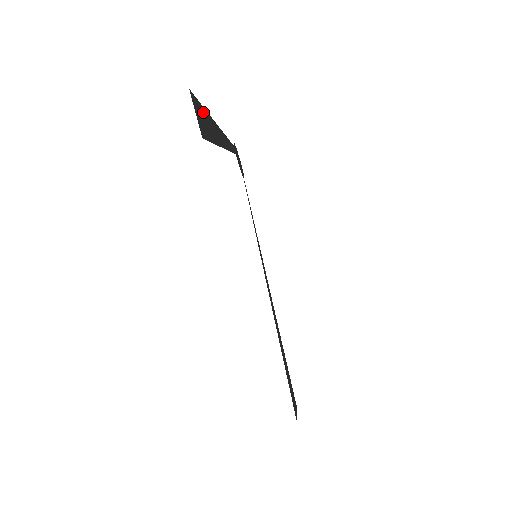
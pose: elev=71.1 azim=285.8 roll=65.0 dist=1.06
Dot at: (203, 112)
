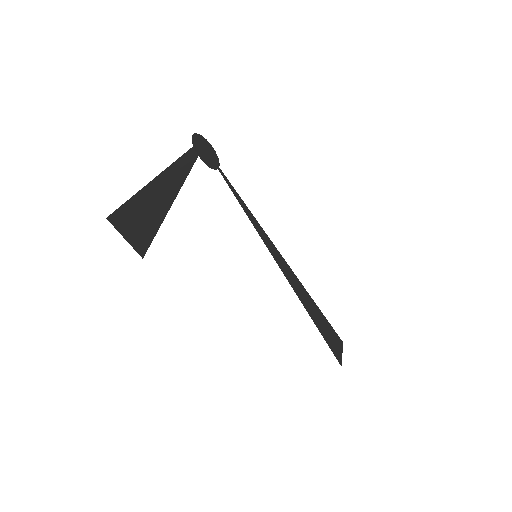
Dot at: (135, 206)
